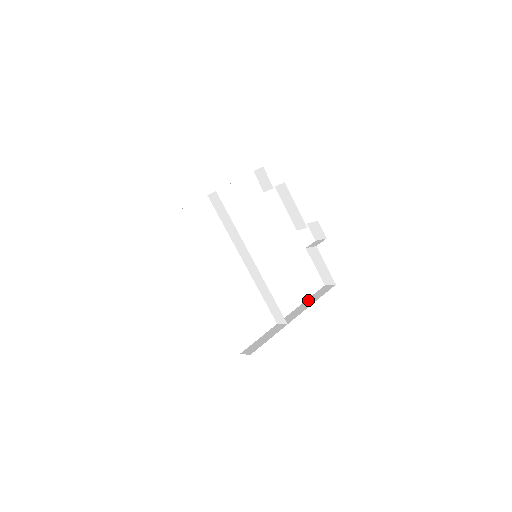
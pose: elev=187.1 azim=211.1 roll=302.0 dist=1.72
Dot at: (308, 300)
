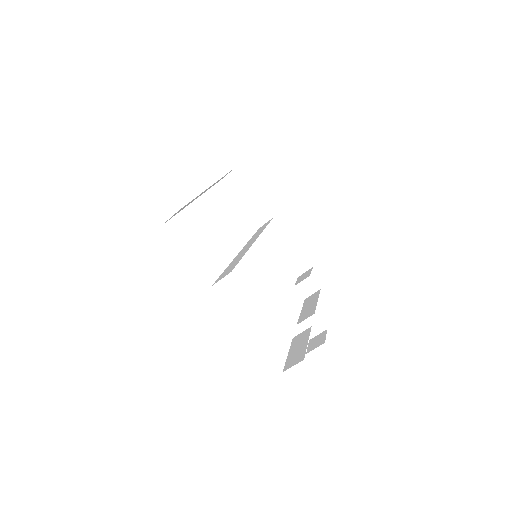
Dot at: occluded
